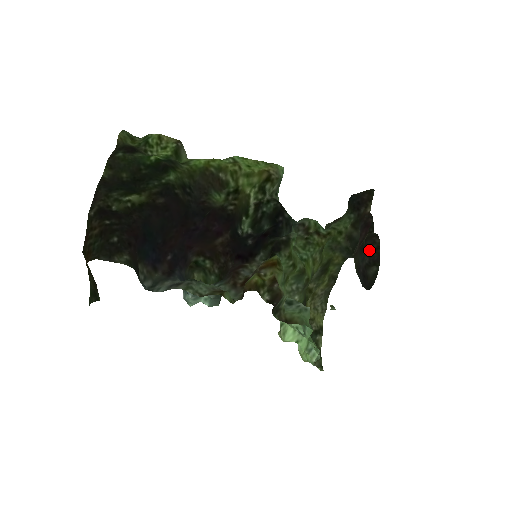
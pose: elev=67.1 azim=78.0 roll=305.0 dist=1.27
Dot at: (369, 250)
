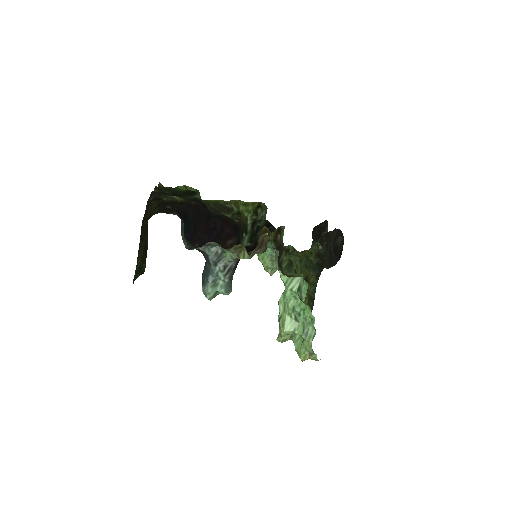
Dot at: (334, 231)
